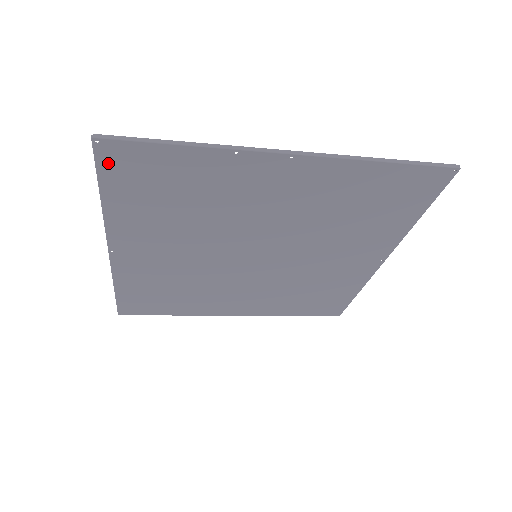
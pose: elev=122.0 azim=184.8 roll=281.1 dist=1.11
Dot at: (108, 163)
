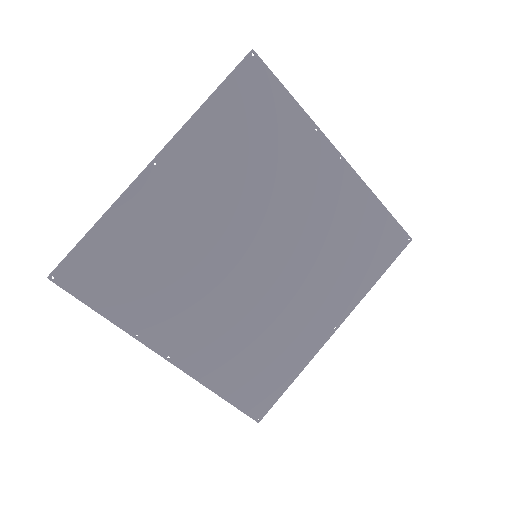
Dot at: (243, 75)
